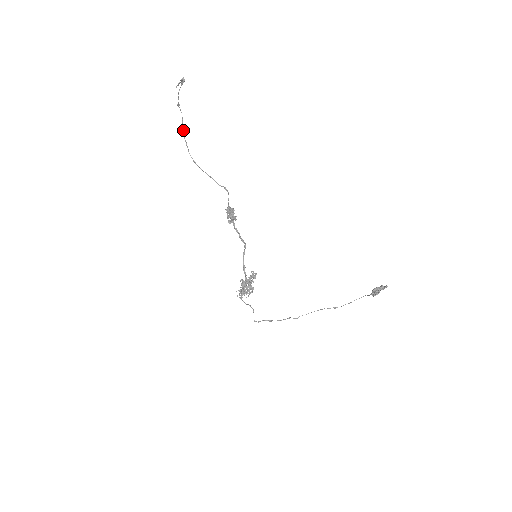
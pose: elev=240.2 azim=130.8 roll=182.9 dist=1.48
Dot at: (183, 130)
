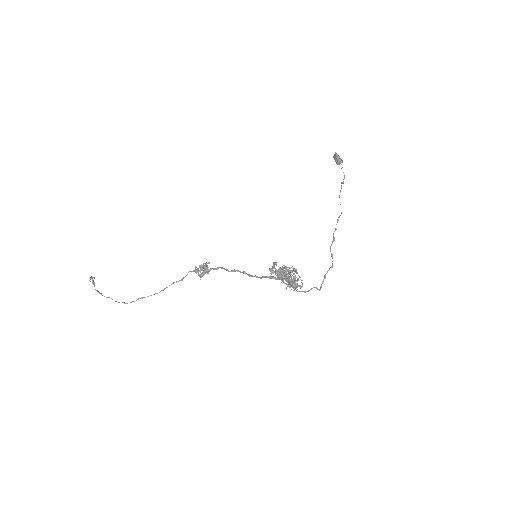
Dot at: occluded
